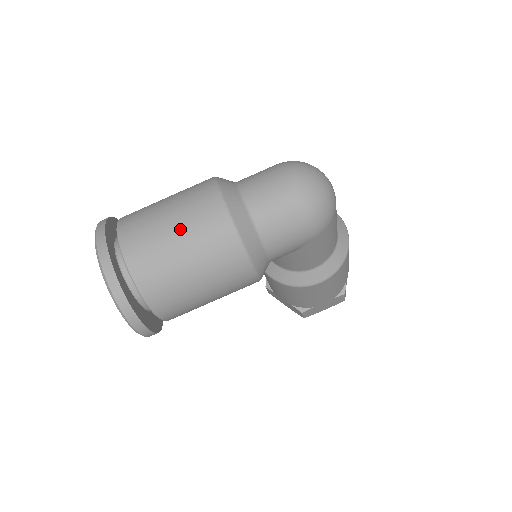
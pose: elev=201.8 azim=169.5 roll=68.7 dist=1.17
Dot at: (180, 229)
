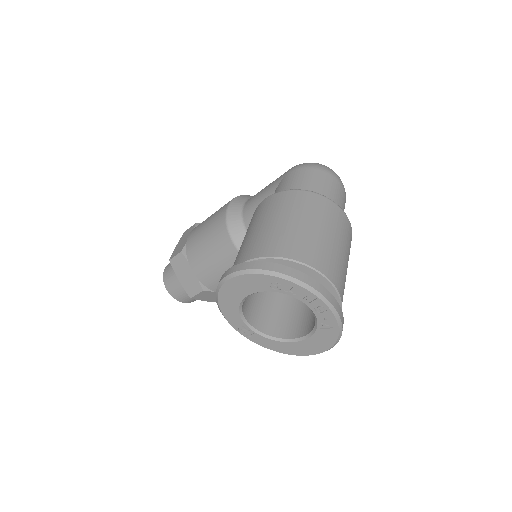
Dot at: (339, 240)
